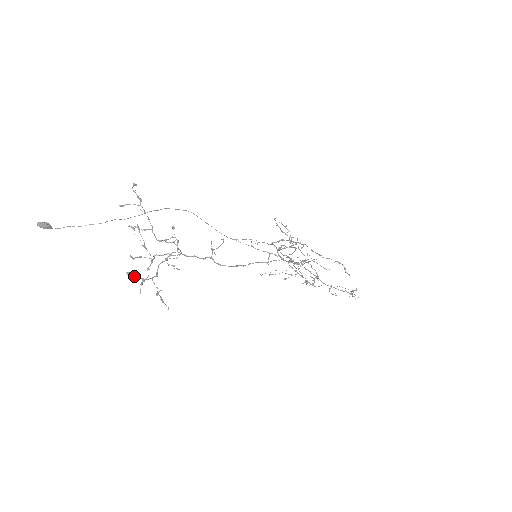
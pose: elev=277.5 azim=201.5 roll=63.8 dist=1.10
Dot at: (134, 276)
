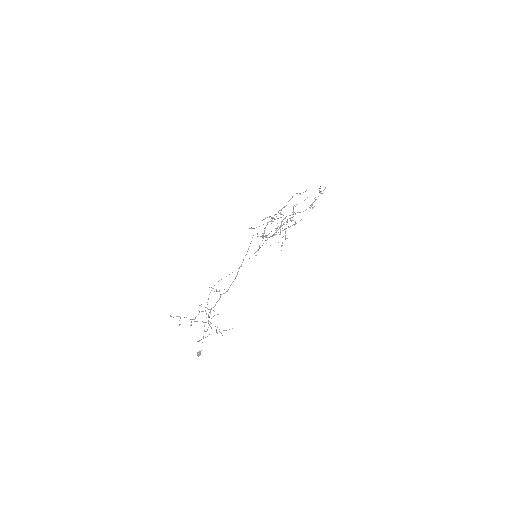
Dot at: occluded
